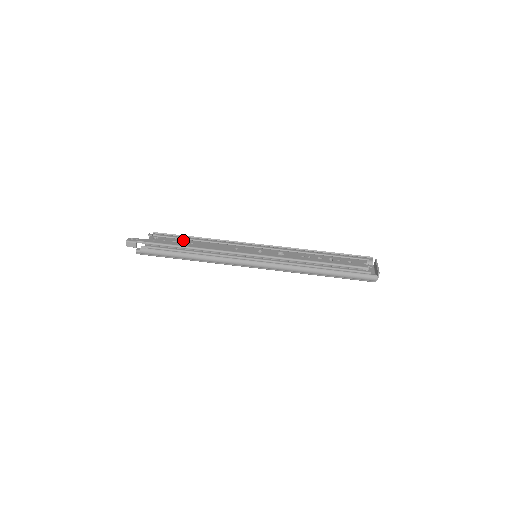
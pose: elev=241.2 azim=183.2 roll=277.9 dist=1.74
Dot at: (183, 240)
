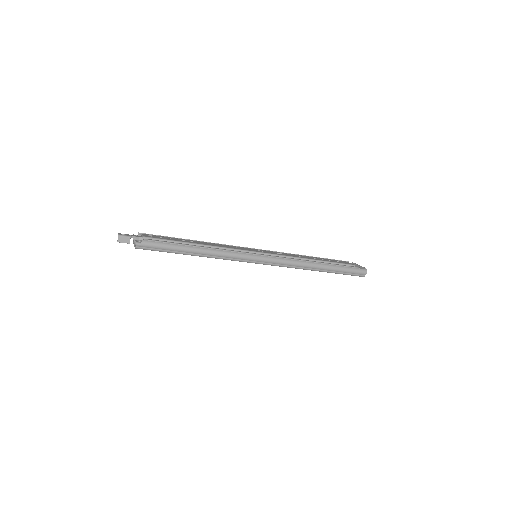
Dot at: (180, 239)
